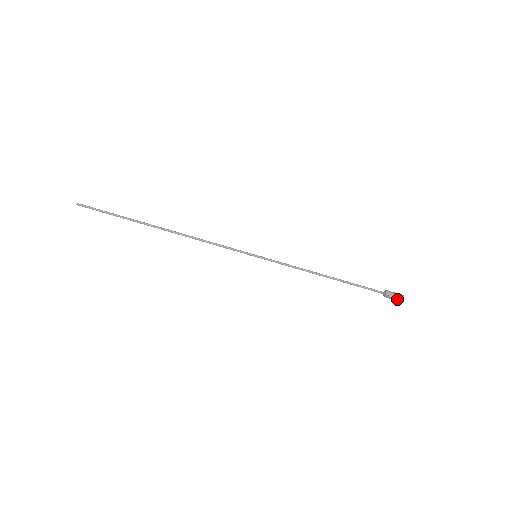
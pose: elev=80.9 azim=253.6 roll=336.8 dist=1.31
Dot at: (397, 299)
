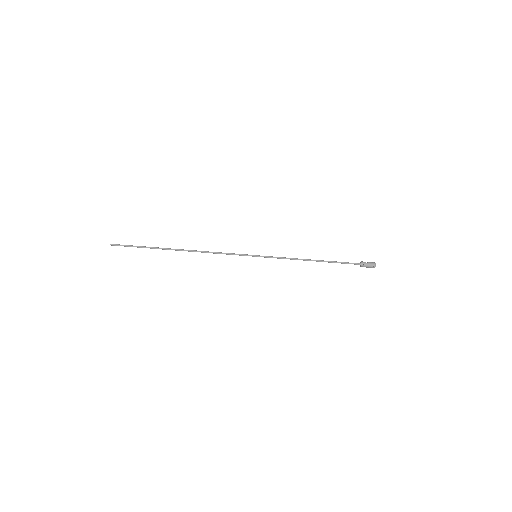
Dot at: (370, 267)
